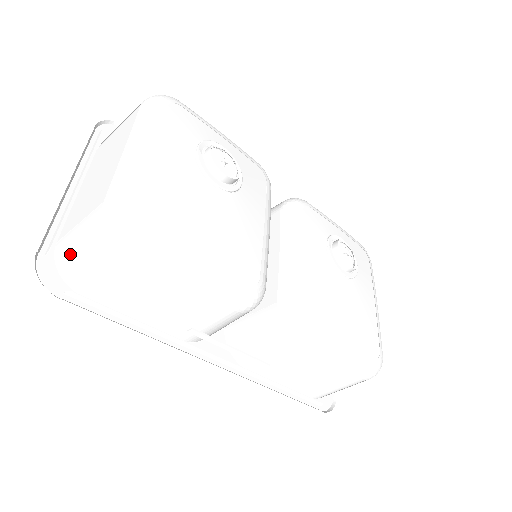
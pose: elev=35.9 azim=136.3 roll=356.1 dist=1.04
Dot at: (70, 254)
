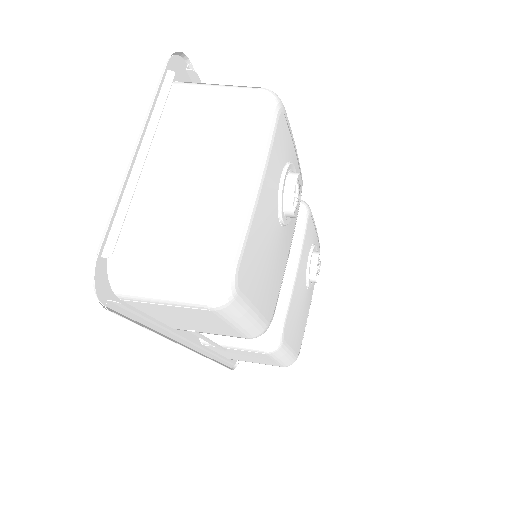
Dot at: (136, 271)
